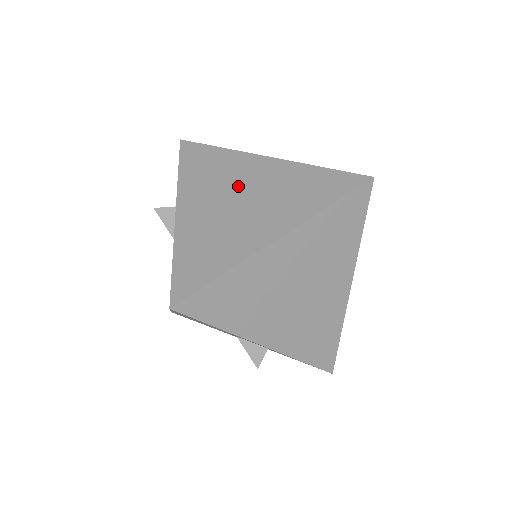
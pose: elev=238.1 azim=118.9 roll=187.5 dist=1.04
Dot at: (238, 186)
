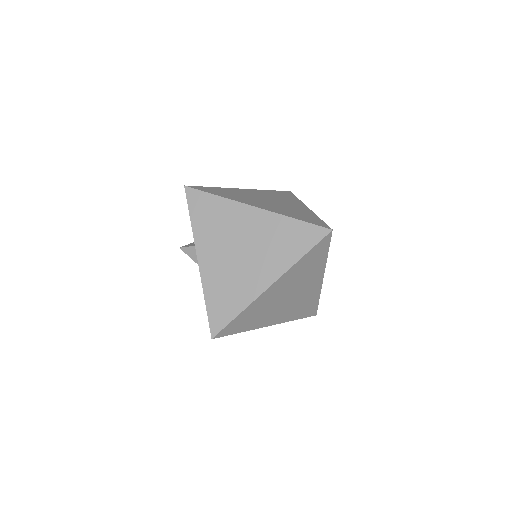
Dot at: (237, 238)
